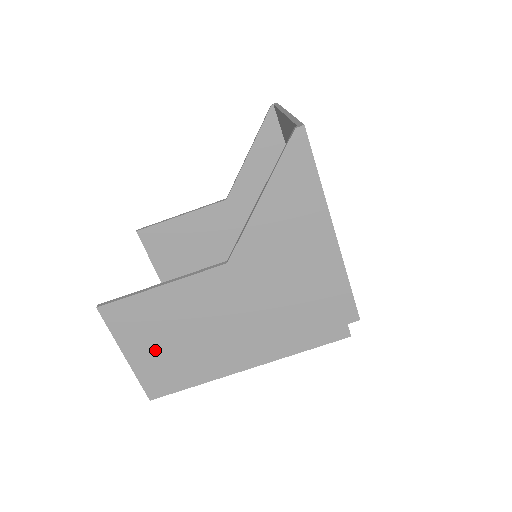
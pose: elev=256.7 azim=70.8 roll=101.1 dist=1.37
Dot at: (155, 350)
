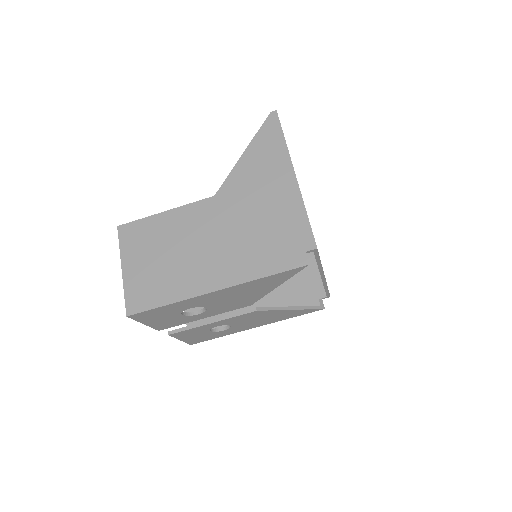
Dot at: (146, 265)
